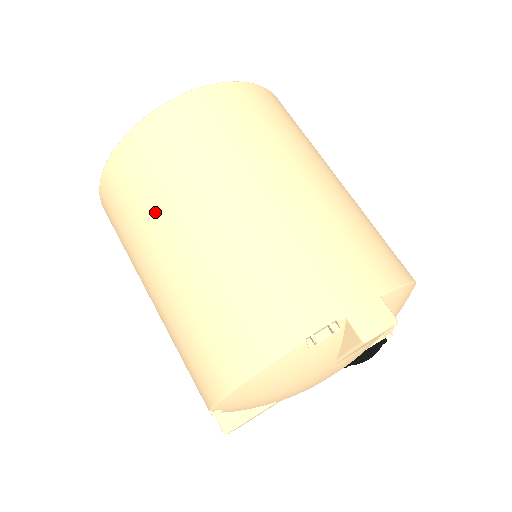
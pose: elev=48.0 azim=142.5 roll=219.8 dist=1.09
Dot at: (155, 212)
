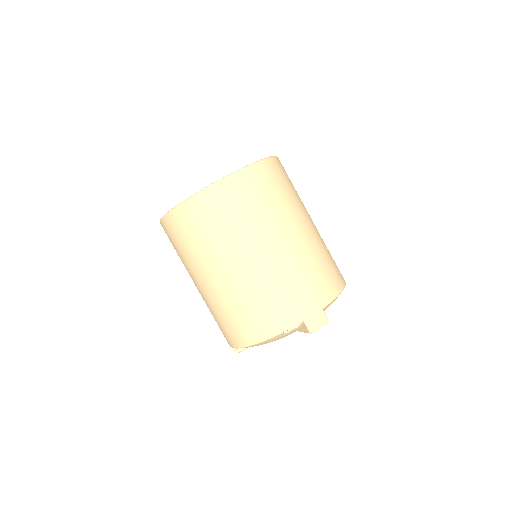
Dot at: (203, 253)
